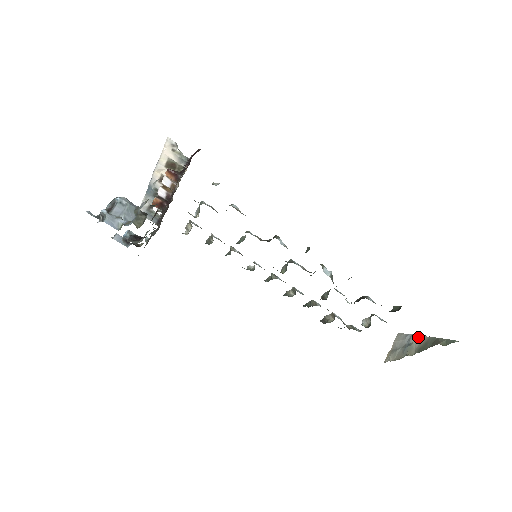
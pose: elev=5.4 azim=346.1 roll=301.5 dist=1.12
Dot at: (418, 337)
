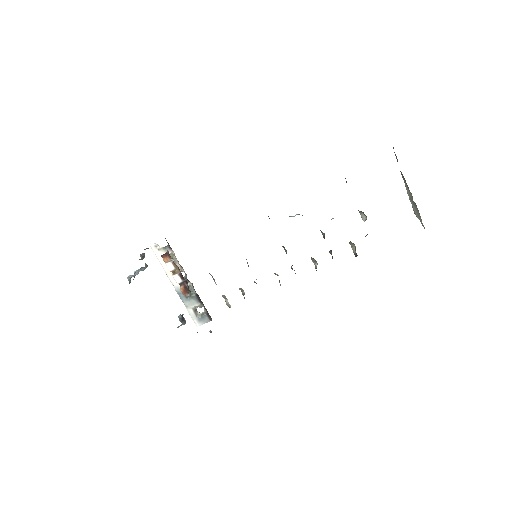
Dot at: (406, 189)
